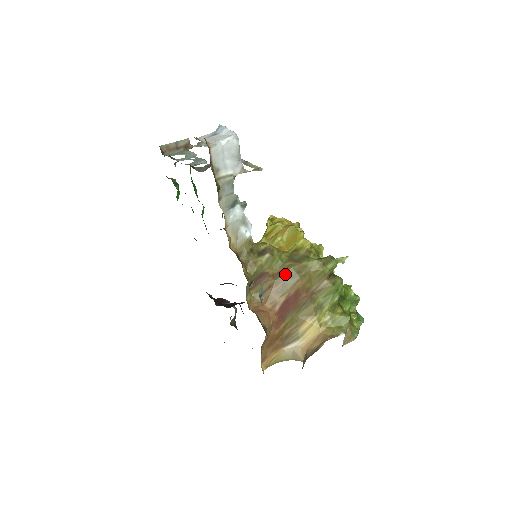
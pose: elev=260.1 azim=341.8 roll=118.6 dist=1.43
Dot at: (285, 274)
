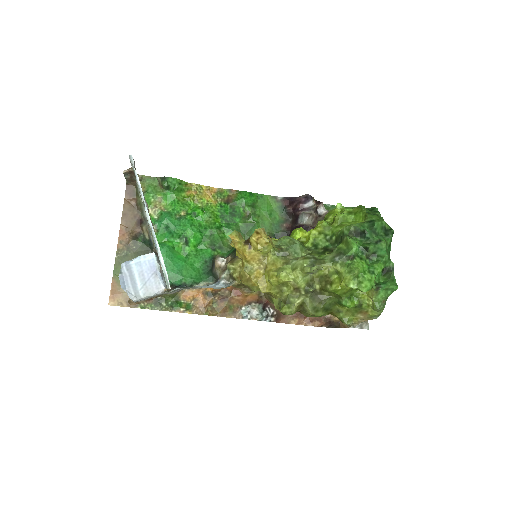
Dot at: occluded
